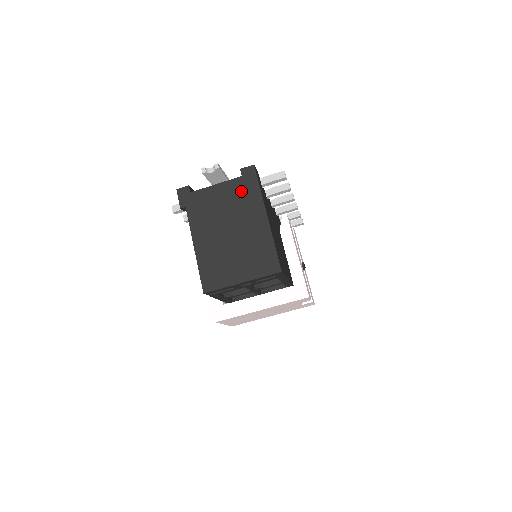
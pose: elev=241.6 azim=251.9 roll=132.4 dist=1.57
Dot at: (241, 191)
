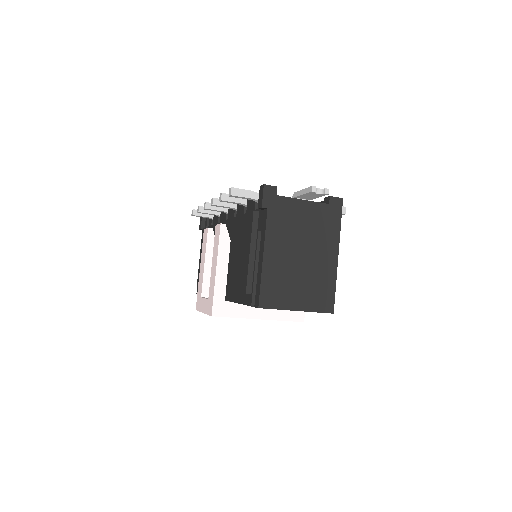
Dot at: (324, 219)
